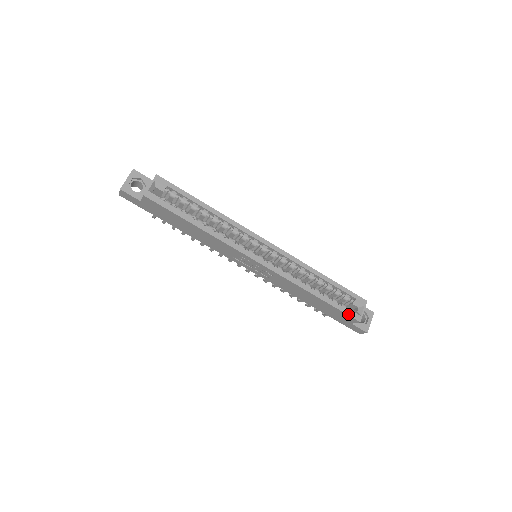
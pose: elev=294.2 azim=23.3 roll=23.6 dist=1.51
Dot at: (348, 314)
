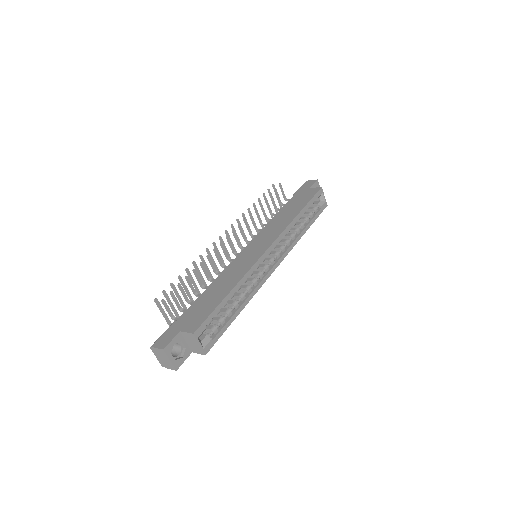
Dot at: occluded
